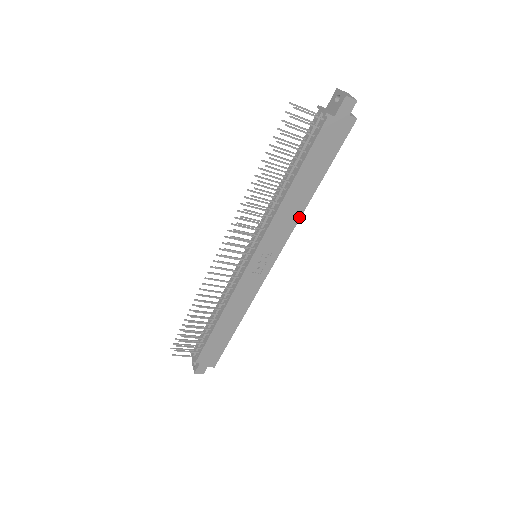
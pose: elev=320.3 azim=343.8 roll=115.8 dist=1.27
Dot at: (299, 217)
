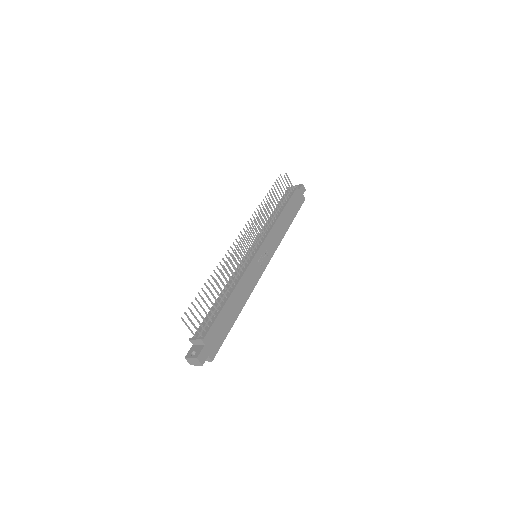
Dot at: (282, 238)
